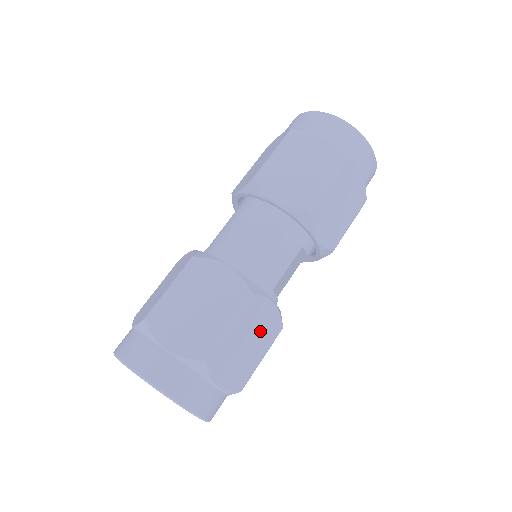
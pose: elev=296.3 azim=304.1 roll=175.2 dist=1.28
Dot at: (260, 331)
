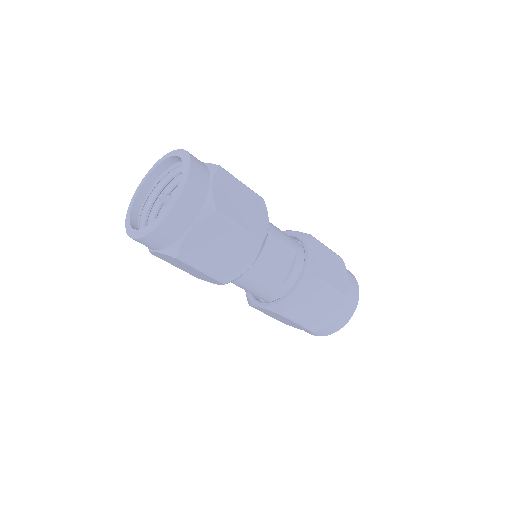
Dot at: (252, 215)
